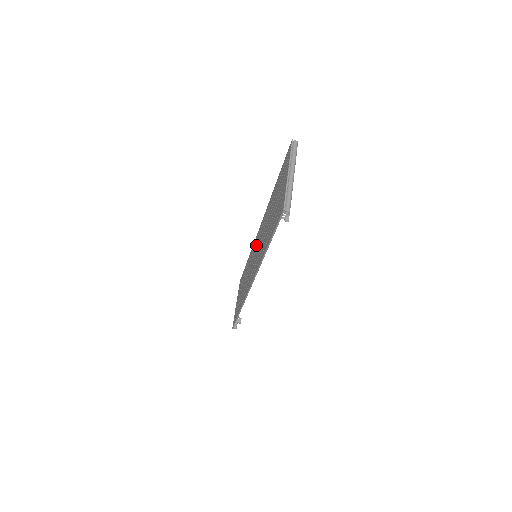
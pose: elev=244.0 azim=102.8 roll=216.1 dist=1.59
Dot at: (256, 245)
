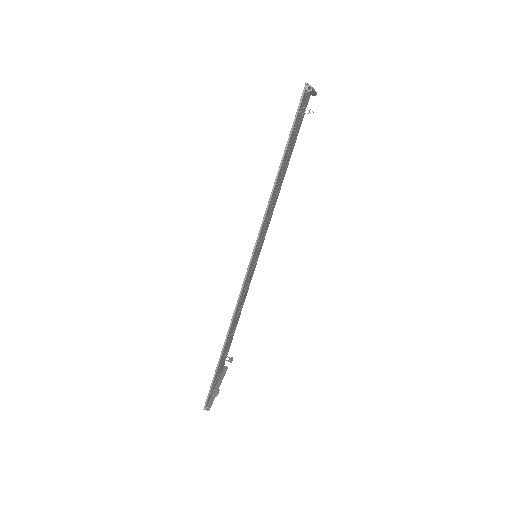
Dot at: occluded
